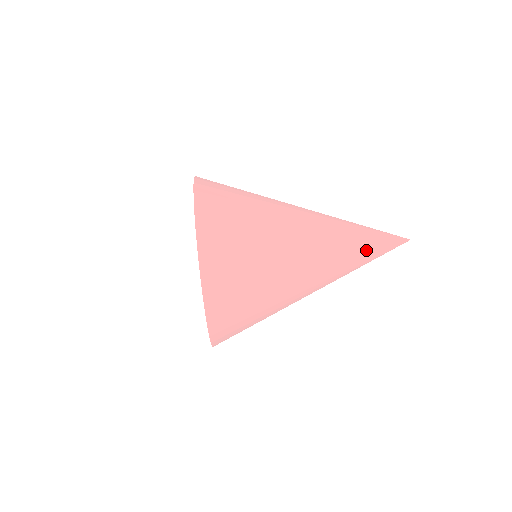
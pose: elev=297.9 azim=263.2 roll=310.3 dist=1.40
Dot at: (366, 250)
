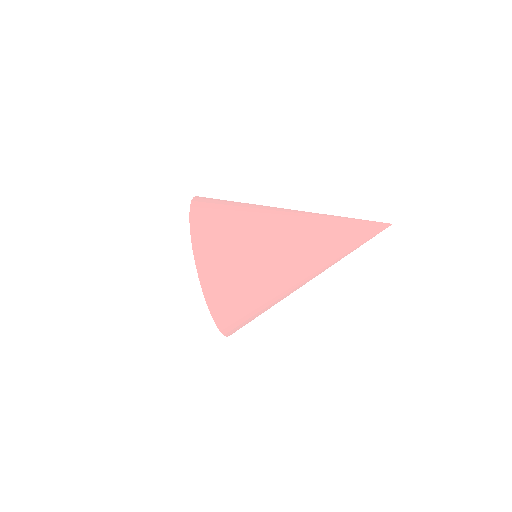
Dot at: (350, 252)
